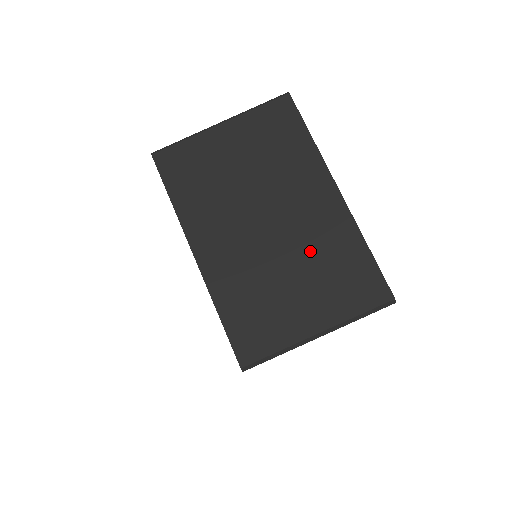
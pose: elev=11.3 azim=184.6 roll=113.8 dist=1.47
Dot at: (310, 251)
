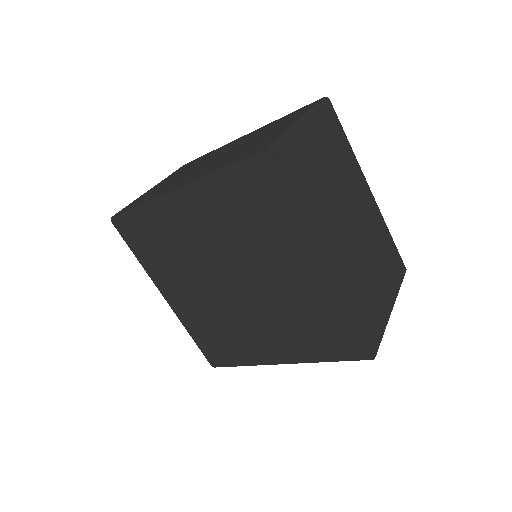
Dot at: (253, 137)
